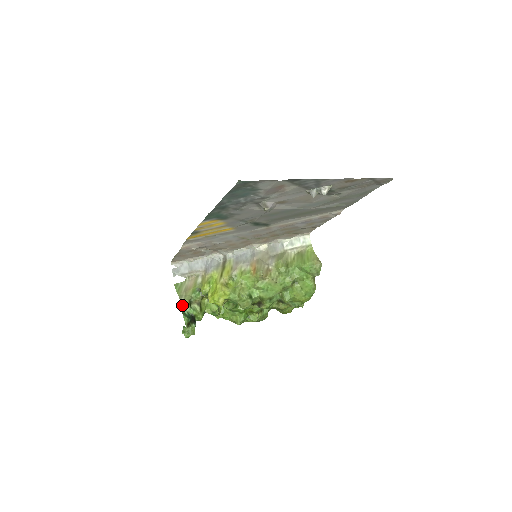
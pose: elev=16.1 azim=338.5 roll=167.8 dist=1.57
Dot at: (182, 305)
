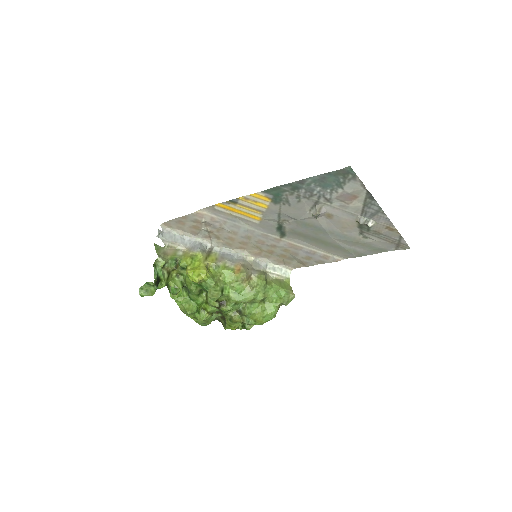
Dot at: (156, 263)
